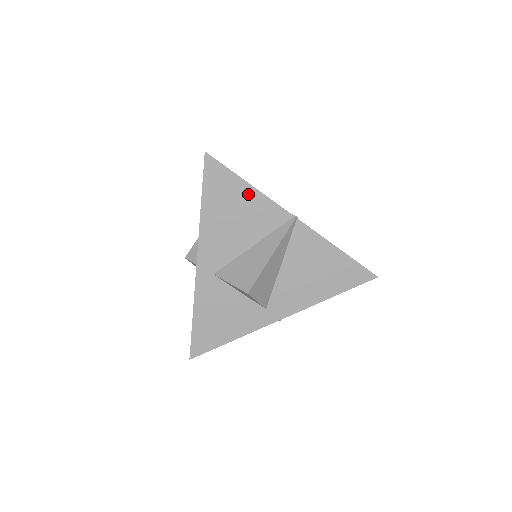
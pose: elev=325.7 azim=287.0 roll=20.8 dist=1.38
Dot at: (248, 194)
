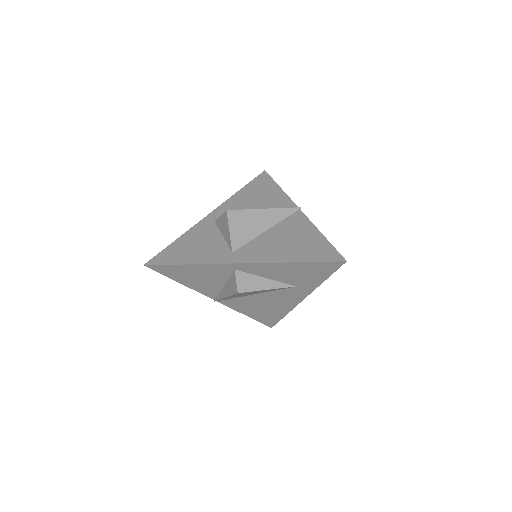
Dot at: (275, 191)
